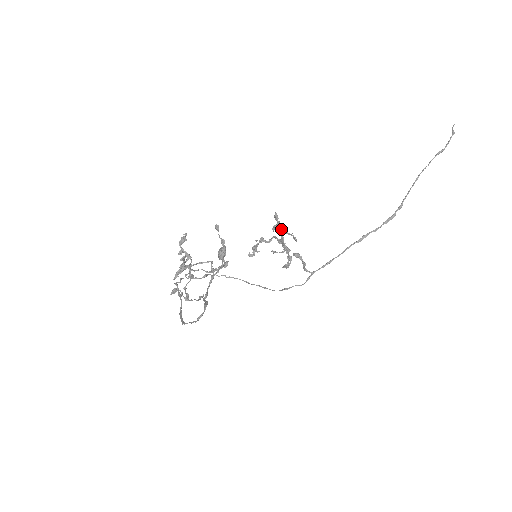
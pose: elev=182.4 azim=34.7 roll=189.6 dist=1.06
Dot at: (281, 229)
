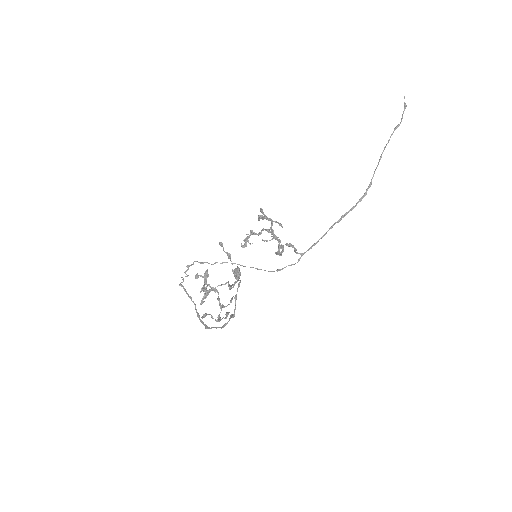
Dot at: occluded
